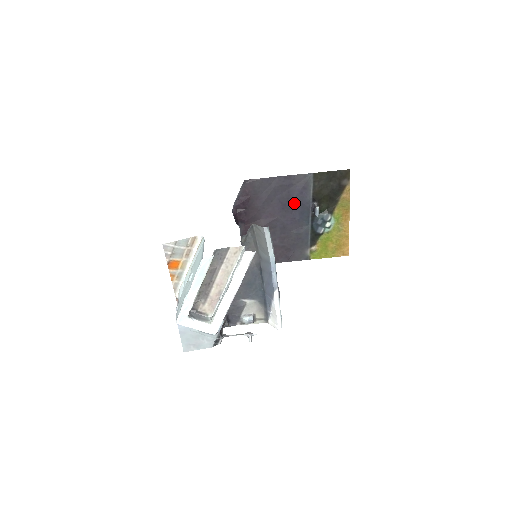
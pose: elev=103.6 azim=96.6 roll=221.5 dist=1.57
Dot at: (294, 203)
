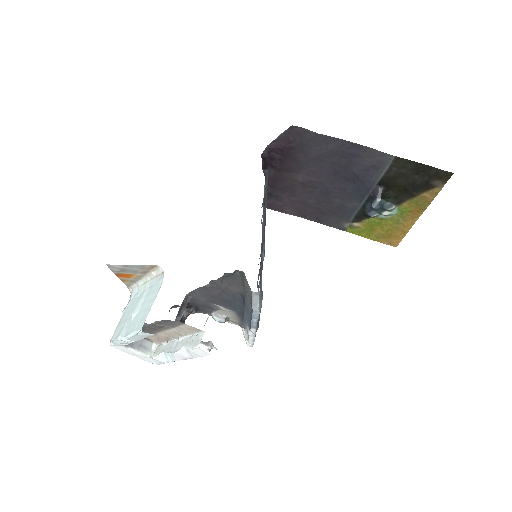
Dot at: (352, 175)
